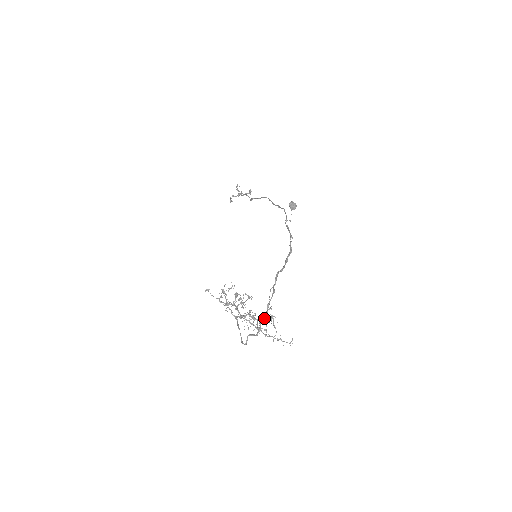
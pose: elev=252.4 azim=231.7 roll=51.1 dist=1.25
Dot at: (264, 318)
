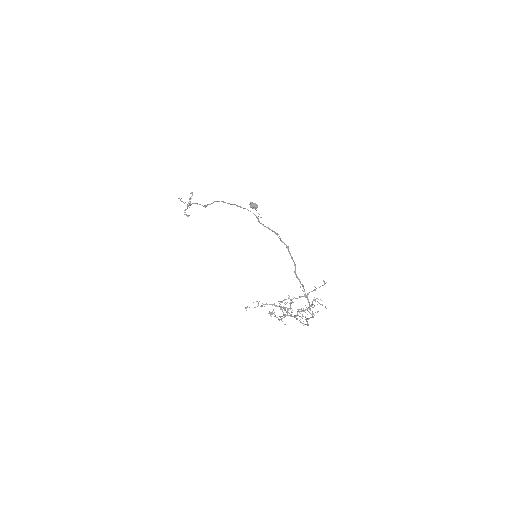
Dot at: (310, 305)
